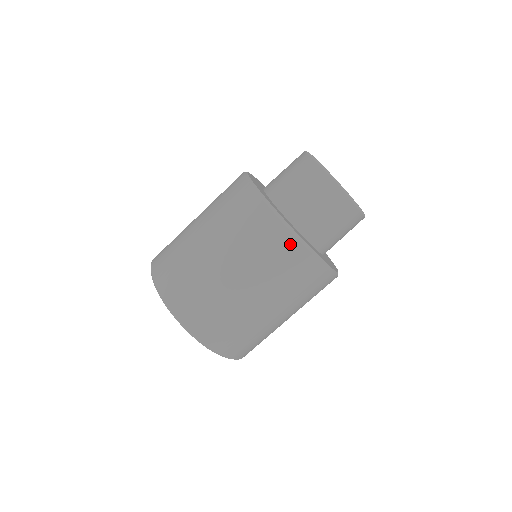
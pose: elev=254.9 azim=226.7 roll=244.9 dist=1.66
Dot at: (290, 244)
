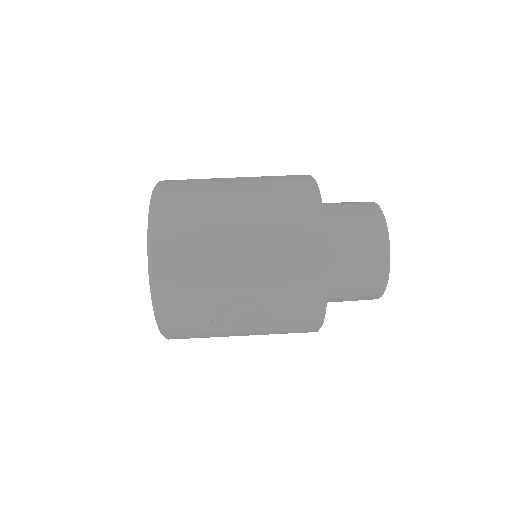
Dot at: (301, 175)
